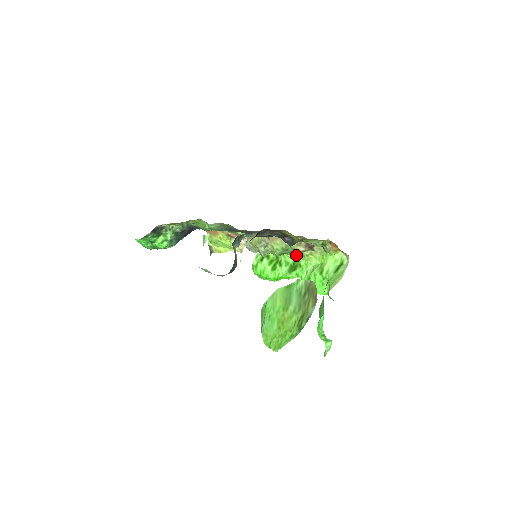
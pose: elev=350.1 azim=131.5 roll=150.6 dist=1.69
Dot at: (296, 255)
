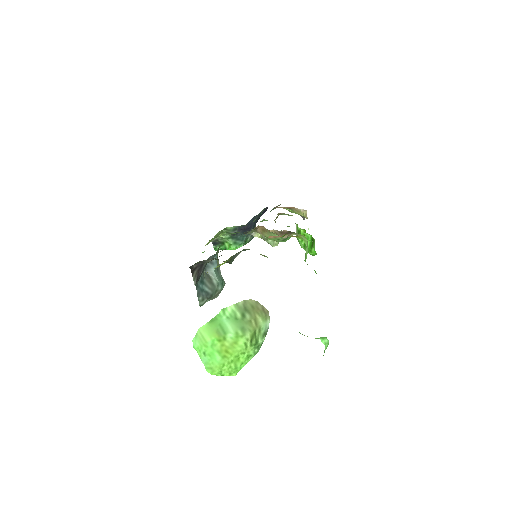
Dot at: occluded
